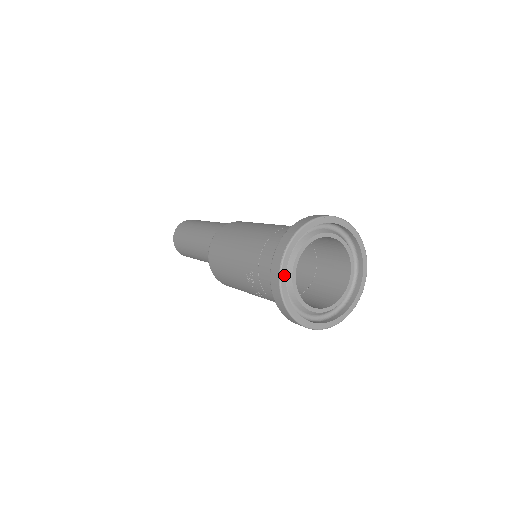
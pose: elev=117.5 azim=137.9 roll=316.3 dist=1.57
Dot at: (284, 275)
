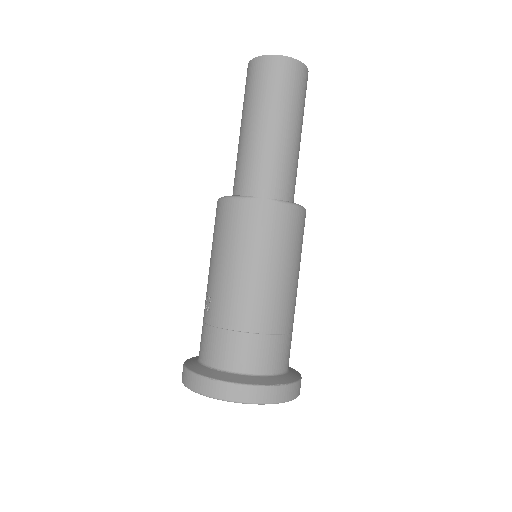
Dot at: occluded
